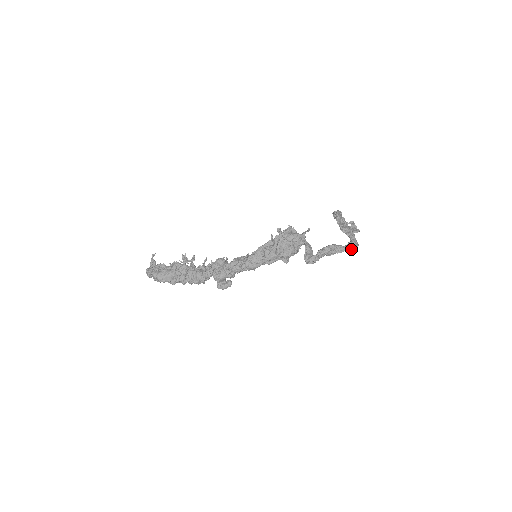
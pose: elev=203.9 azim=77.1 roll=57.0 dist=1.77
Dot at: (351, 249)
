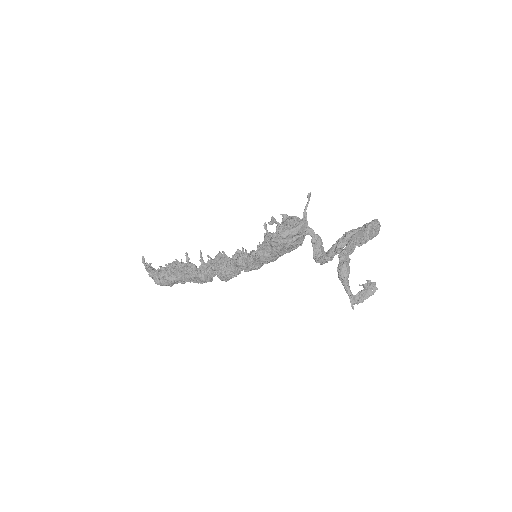
Dot at: (371, 239)
